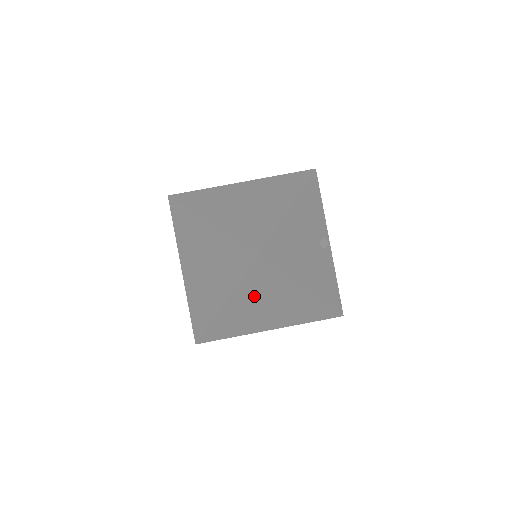
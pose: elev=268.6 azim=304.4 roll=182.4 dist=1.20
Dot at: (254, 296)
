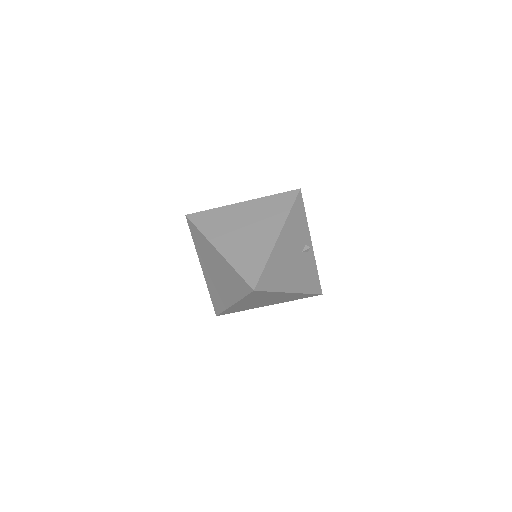
Dot at: (254, 300)
